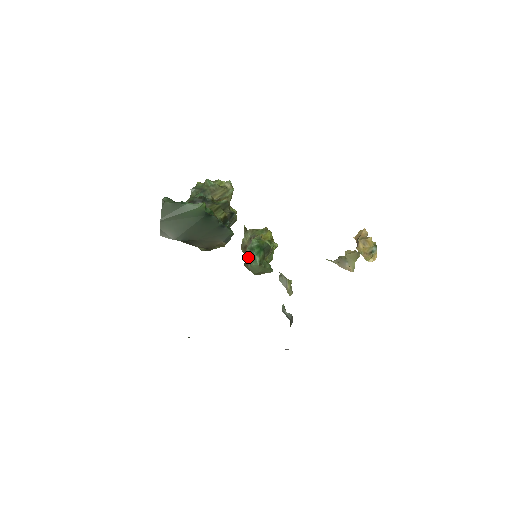
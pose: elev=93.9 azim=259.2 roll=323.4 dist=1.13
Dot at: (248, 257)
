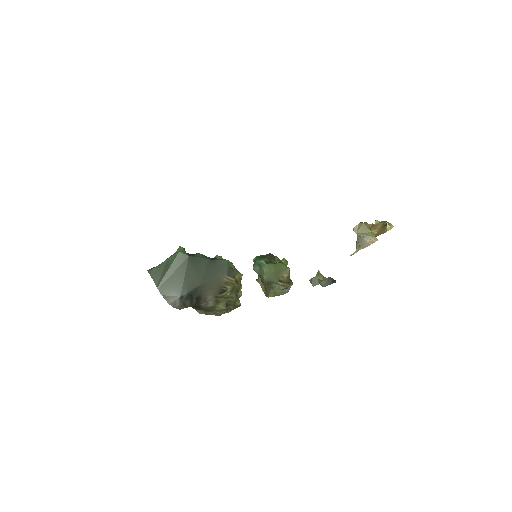
Dot at: (258, 272)
